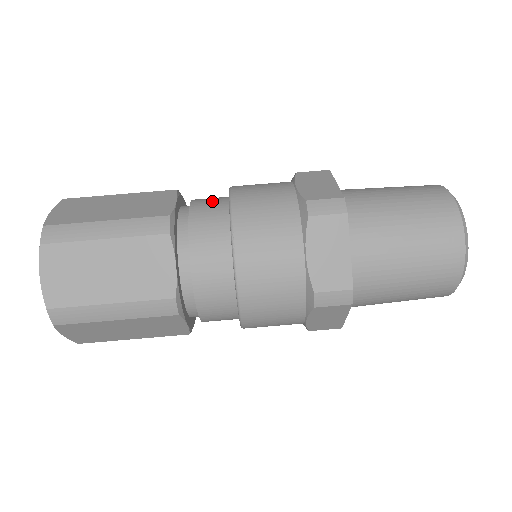
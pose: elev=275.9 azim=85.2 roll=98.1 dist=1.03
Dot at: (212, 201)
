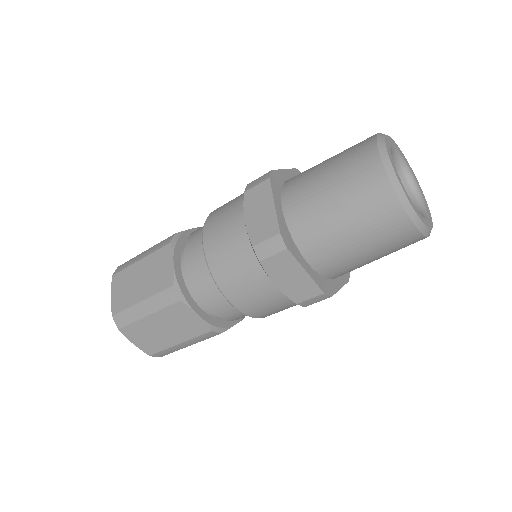
Dot at: (216, 299)
